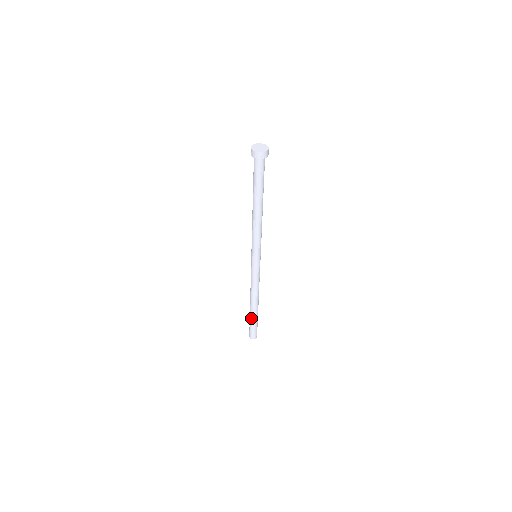
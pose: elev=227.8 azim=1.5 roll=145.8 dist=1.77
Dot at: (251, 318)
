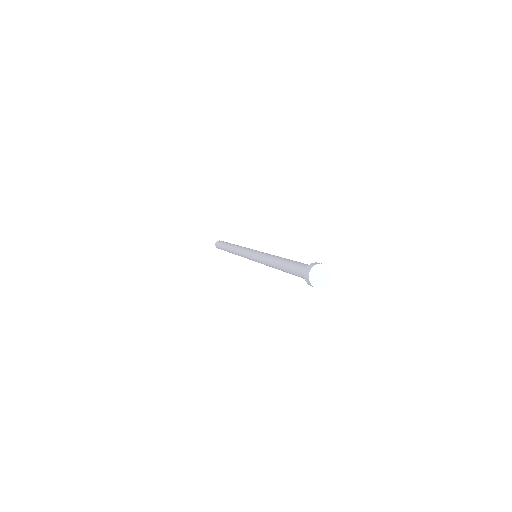
Dot at: occluded
